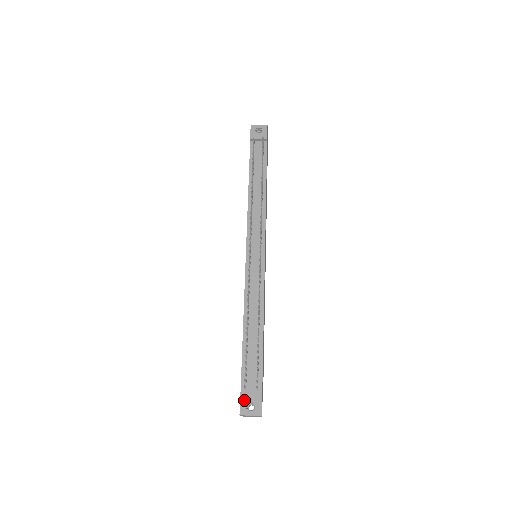
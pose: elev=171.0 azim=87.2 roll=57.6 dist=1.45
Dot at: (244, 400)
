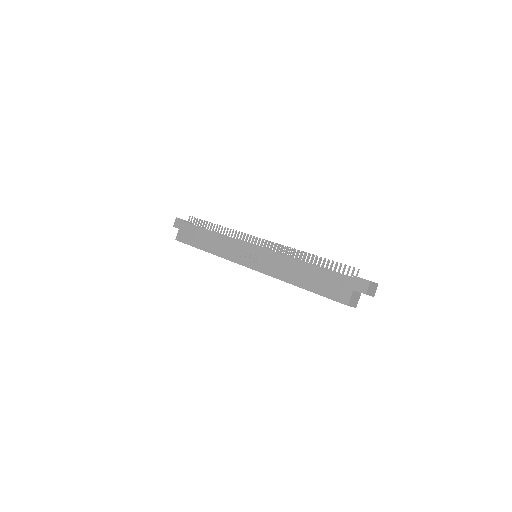
Dot at: (361, 278)
